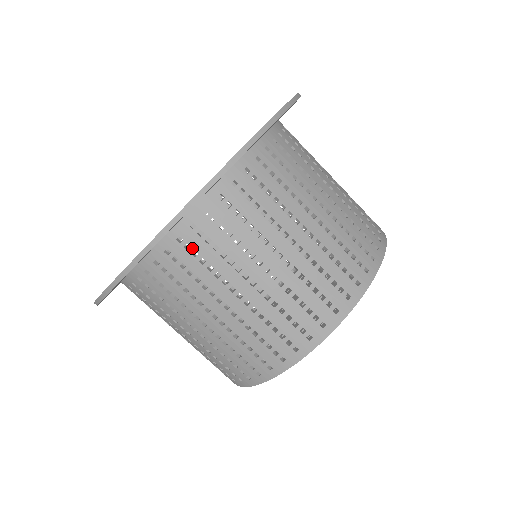
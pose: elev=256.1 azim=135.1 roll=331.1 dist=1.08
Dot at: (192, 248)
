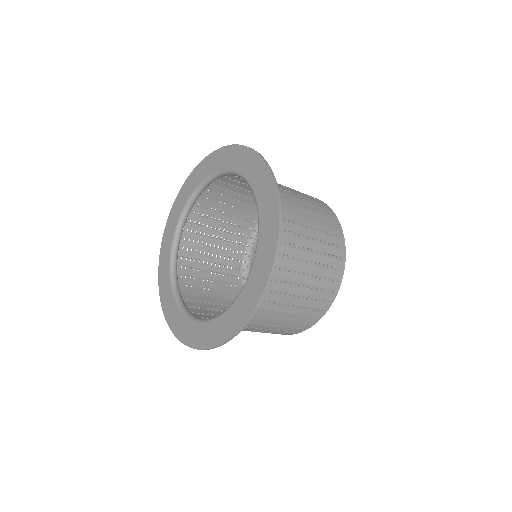
Dot at: occluded
